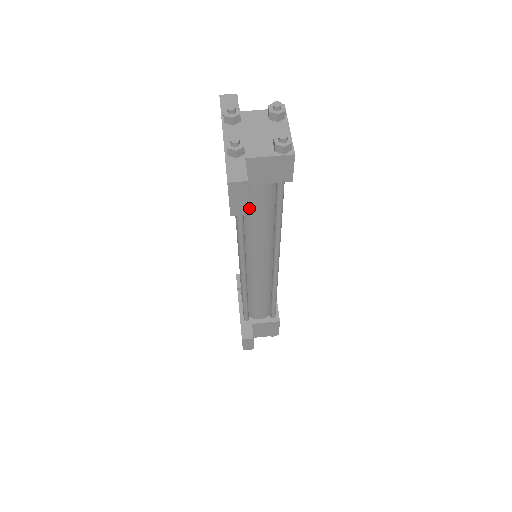
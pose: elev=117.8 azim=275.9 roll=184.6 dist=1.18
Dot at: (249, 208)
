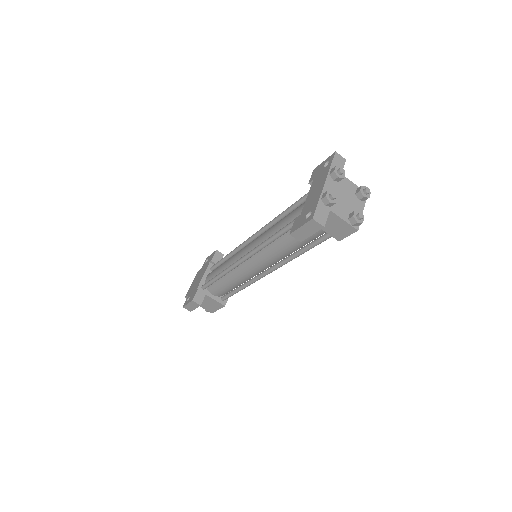
Dot at: occluded
